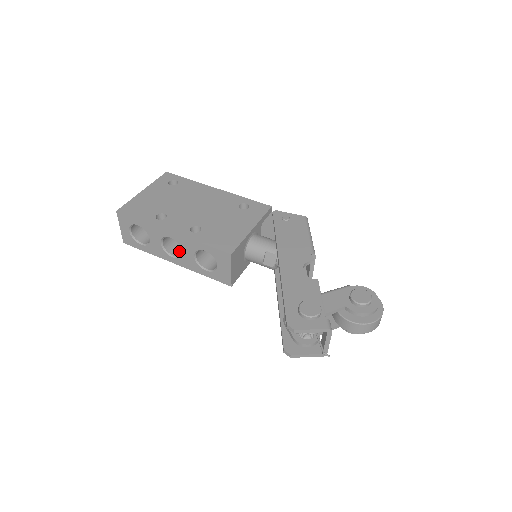
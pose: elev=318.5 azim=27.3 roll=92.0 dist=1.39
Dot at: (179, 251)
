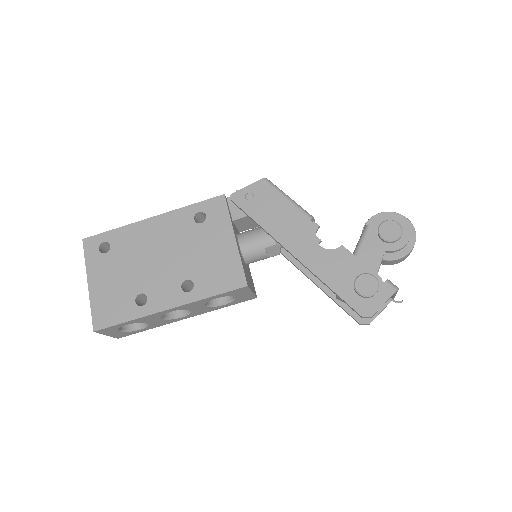
Dot at: occluded
